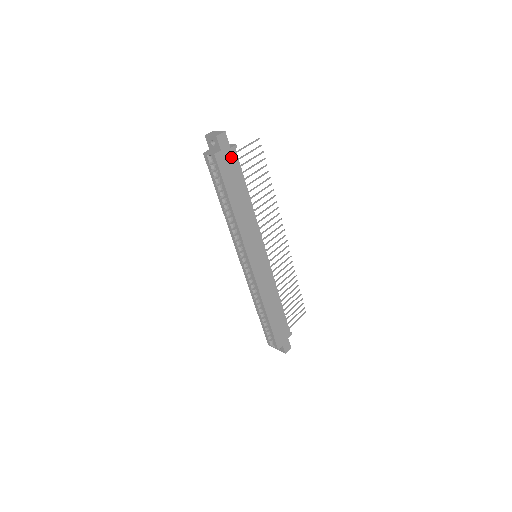
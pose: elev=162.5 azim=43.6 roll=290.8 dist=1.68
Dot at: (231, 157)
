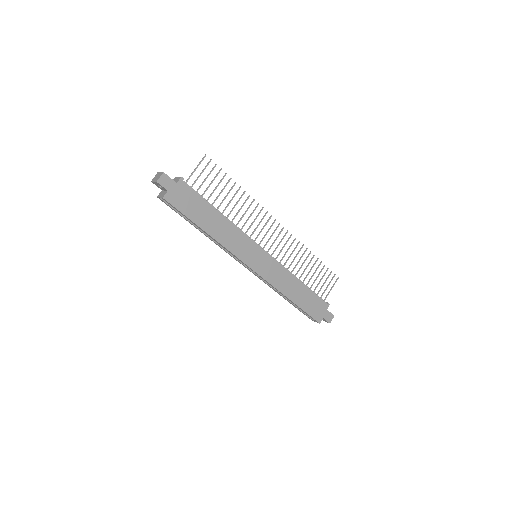
Dot at: (182, 190)
